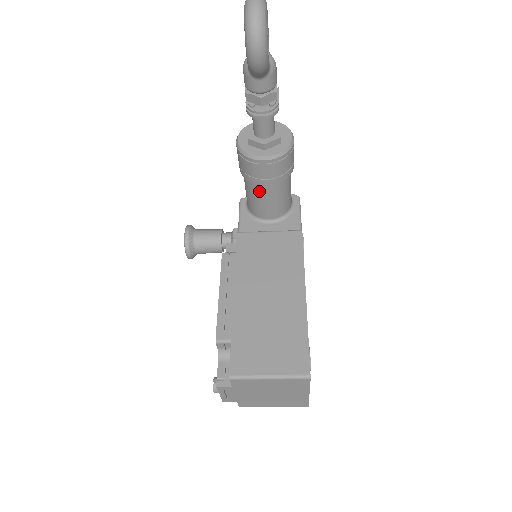
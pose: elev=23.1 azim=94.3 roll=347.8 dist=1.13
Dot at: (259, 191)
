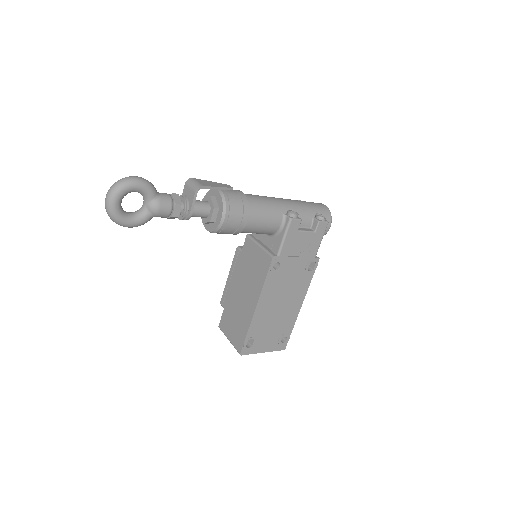
Dot at: occluded
